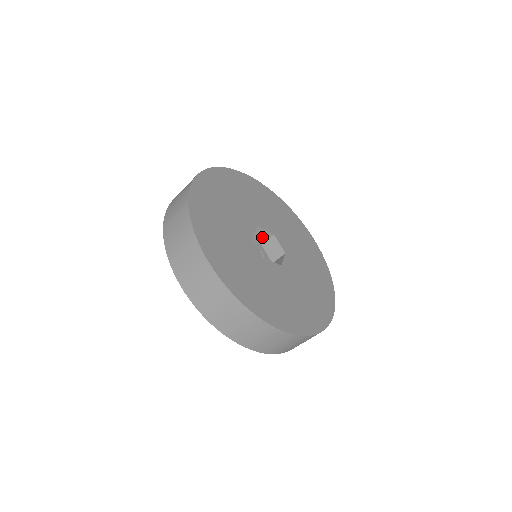
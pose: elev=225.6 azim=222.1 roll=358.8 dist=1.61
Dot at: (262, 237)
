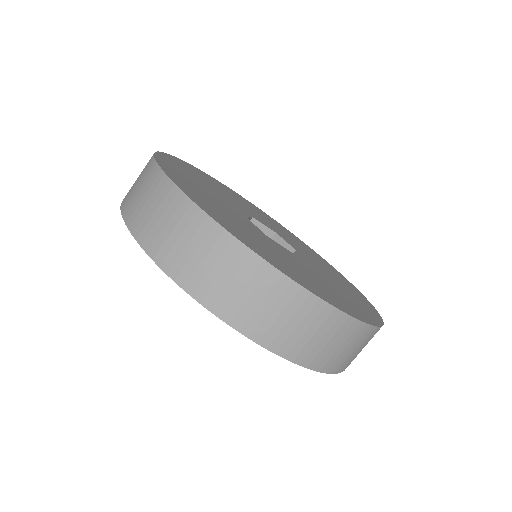
Dot at: occluded
